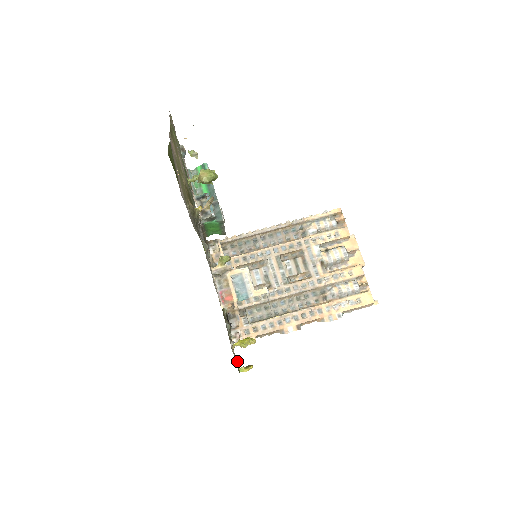
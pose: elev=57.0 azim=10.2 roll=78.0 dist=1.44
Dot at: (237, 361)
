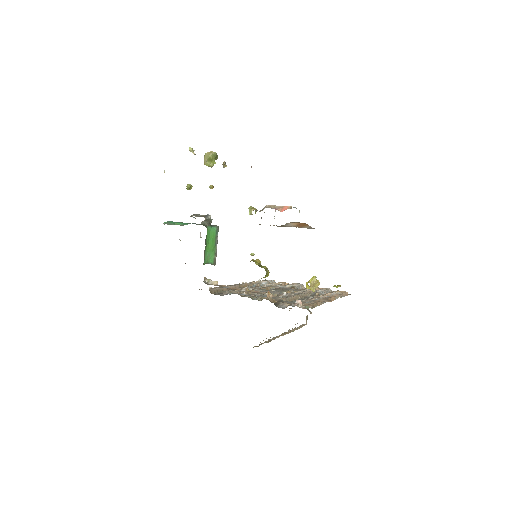
Dot at: occluded
